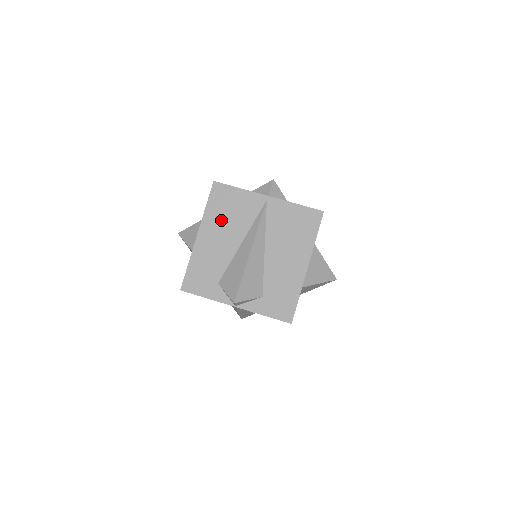
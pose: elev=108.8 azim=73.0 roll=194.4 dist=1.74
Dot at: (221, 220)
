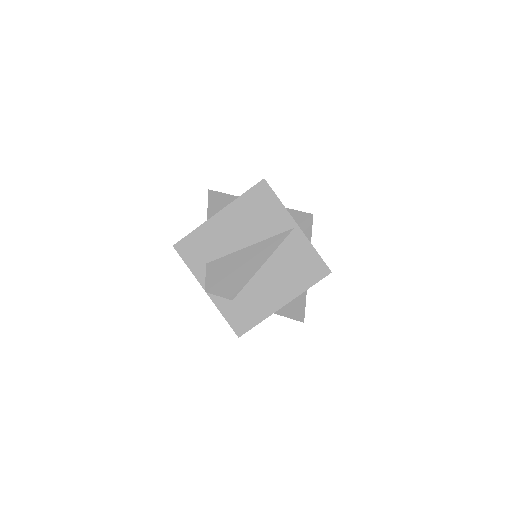
Dot at: (246, 215)
